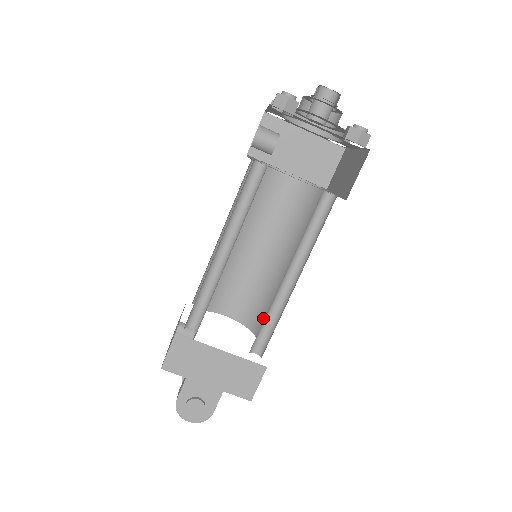
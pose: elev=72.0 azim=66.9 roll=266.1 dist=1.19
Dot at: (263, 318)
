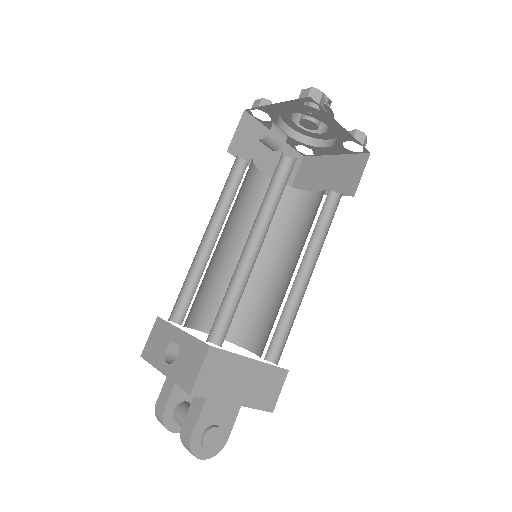
Dot at: (249, 326)
